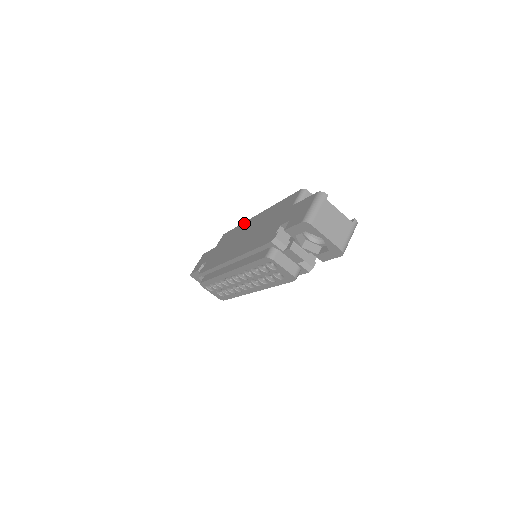
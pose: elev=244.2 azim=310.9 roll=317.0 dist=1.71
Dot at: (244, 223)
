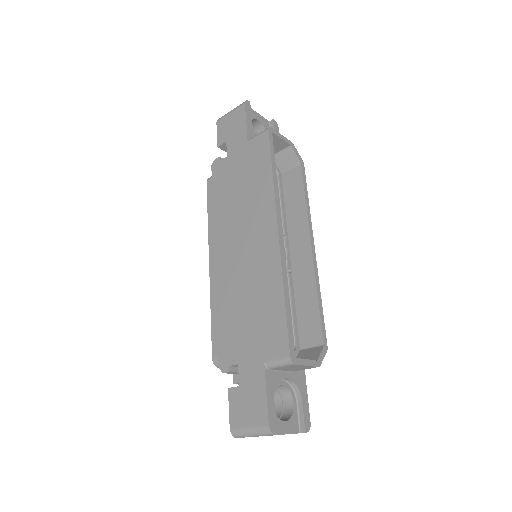
Dot at: (271, 200)
